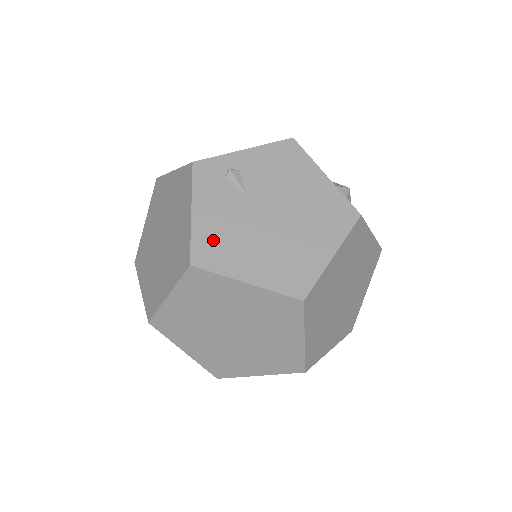
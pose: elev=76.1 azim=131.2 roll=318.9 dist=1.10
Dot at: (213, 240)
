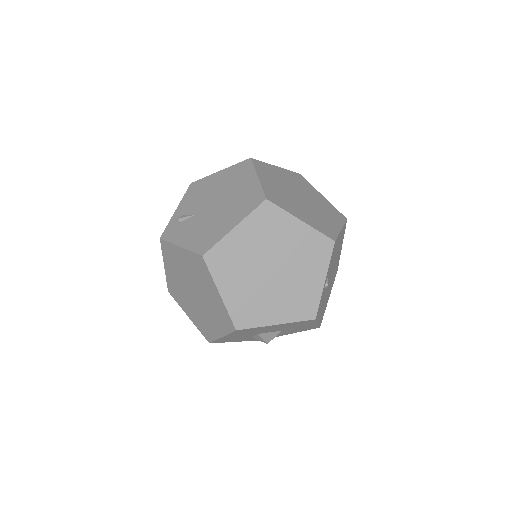
Dot at: (201, 239)
